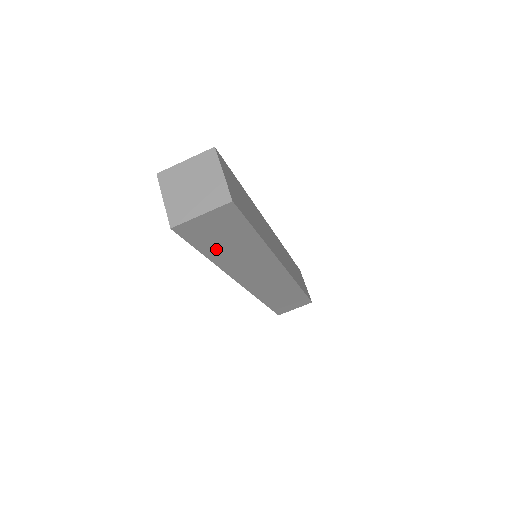
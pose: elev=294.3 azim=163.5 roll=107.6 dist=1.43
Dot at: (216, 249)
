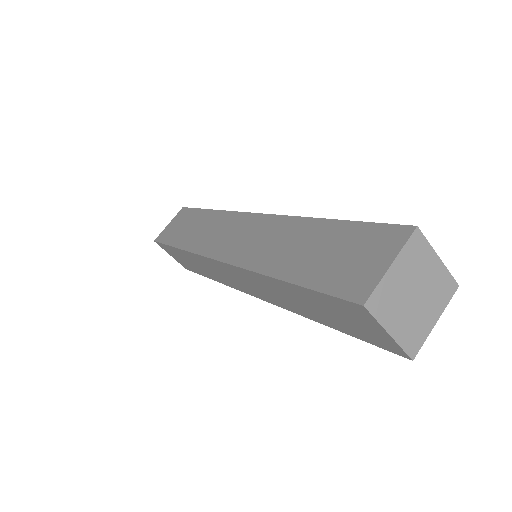
Dot at: (303, 295)
